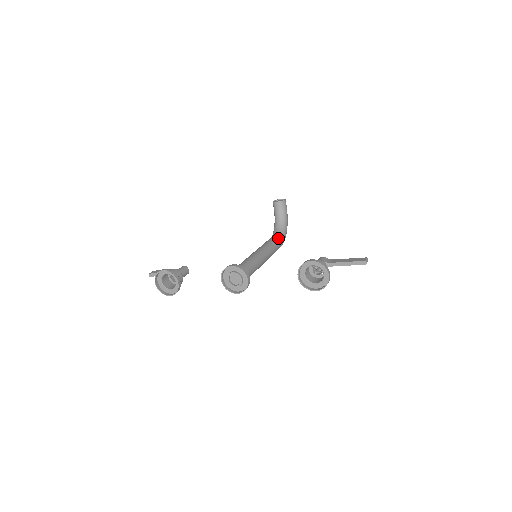
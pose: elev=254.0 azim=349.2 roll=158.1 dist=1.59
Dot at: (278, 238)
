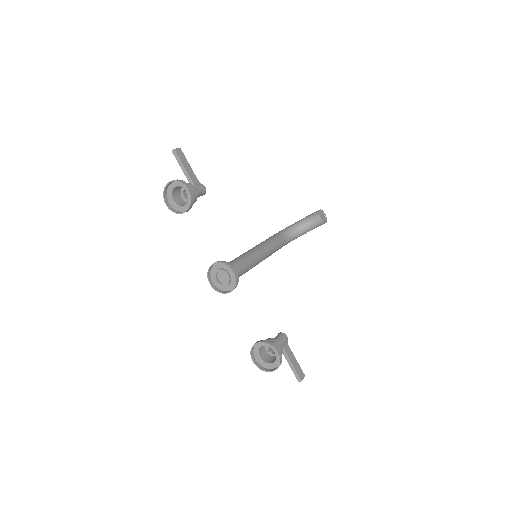
Dot at: (284, 244)
